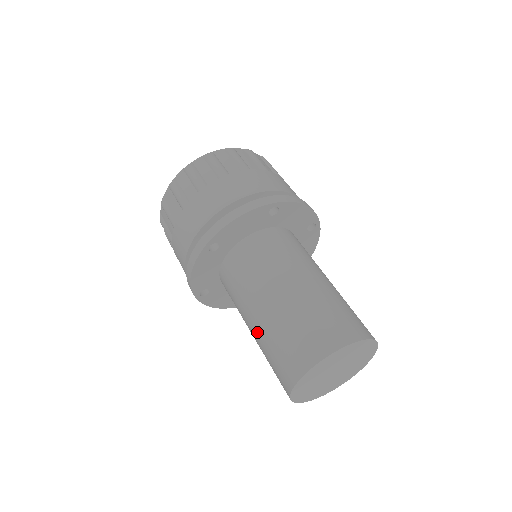
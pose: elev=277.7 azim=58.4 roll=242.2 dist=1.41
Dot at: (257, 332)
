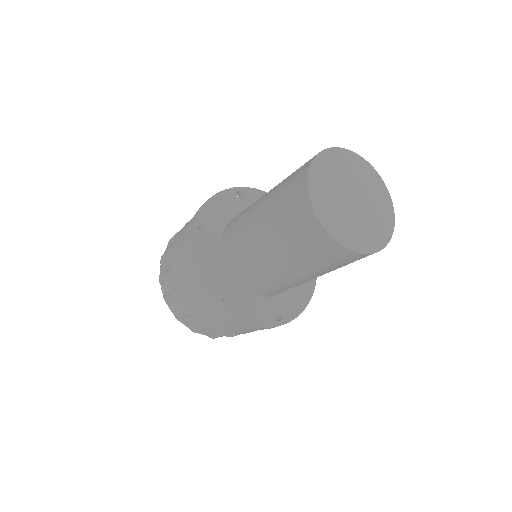
Dot at: (266, 233)
